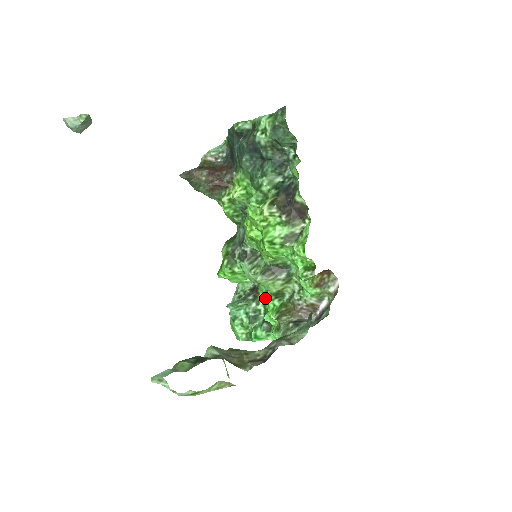
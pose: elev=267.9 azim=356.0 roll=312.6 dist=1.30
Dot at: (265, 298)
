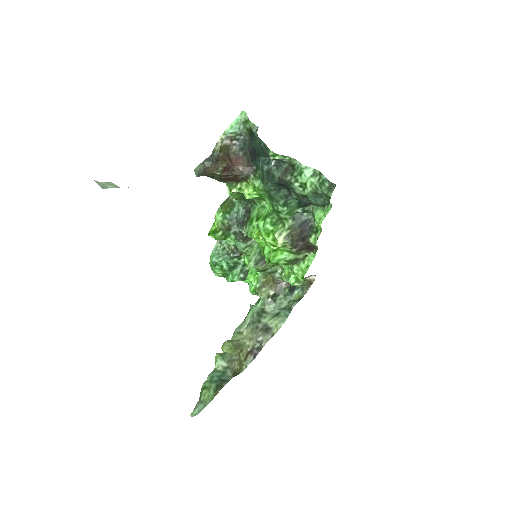
Dot at: (250, 268)
